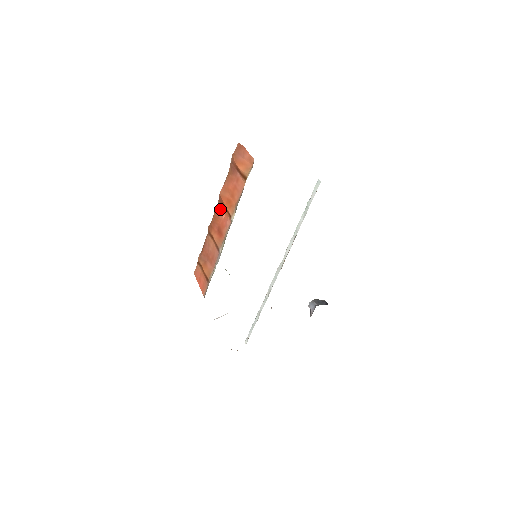
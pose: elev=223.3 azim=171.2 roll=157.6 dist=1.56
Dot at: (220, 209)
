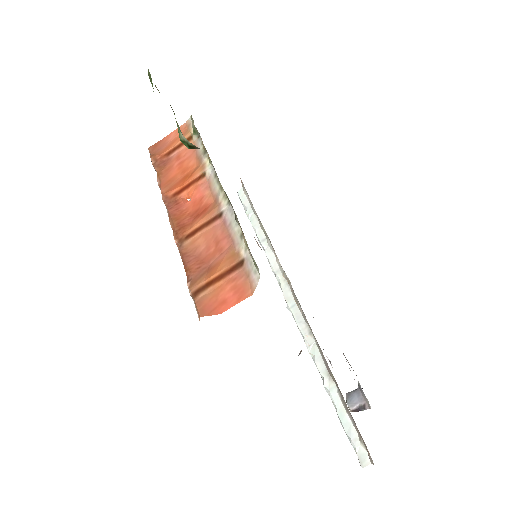
Dot at: (176, 203)
